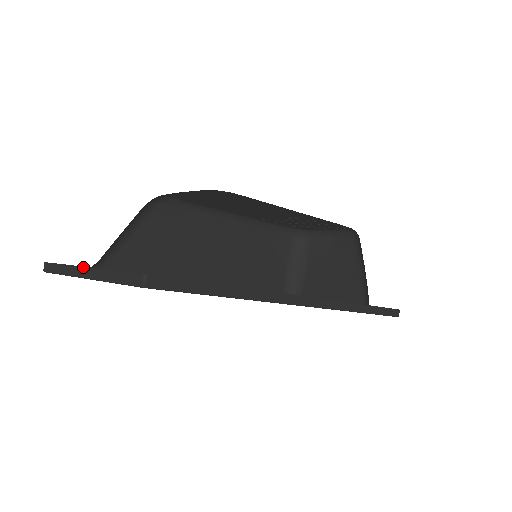
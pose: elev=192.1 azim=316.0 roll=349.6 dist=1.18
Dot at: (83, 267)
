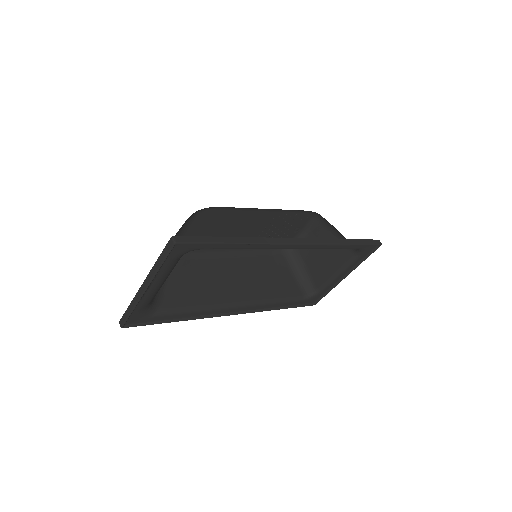
Dot at: (141, 286)
